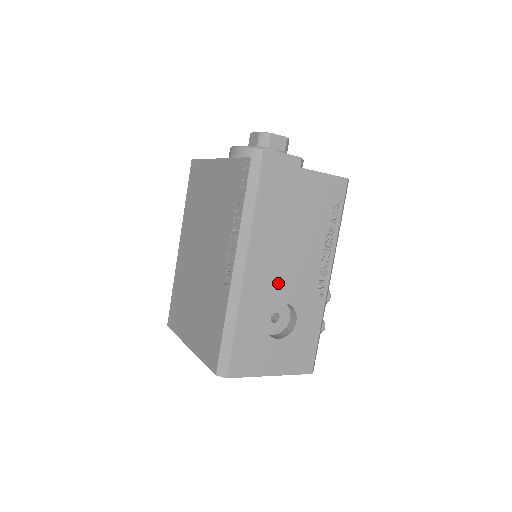
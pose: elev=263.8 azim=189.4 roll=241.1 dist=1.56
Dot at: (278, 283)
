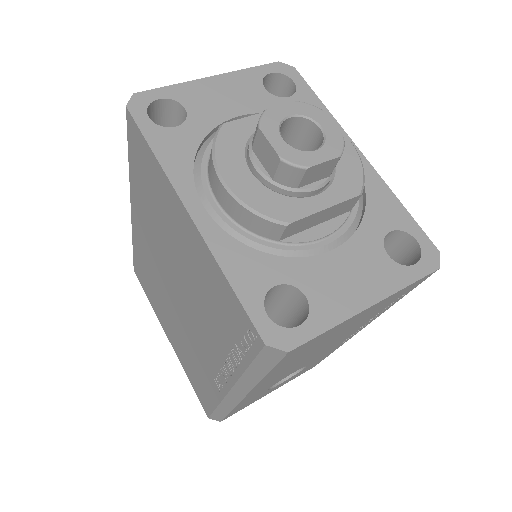
Dot at: (289, 373)
